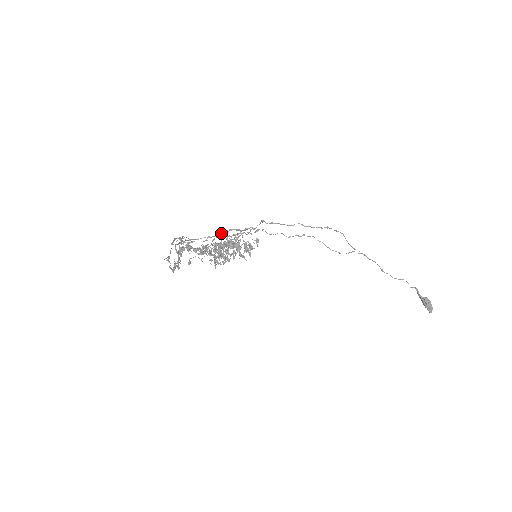
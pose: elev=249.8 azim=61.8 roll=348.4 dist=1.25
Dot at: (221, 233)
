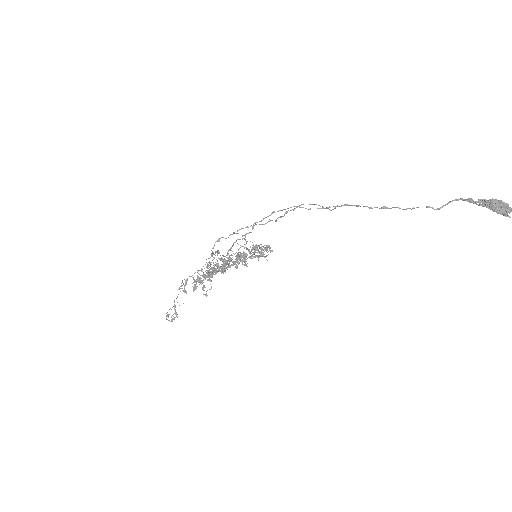
Dot at: occluded
